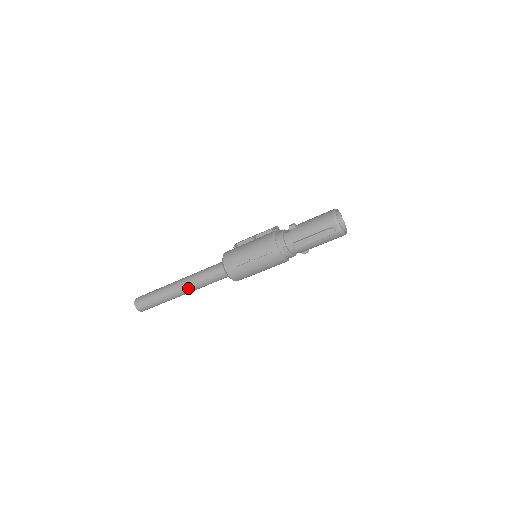
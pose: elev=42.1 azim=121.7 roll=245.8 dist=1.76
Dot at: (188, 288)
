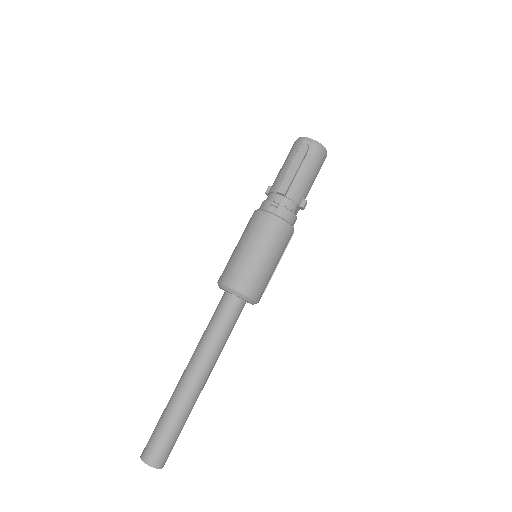
Dot at: (199, 362)
